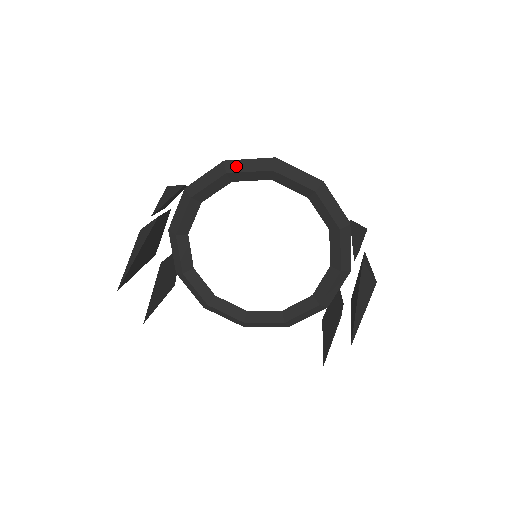
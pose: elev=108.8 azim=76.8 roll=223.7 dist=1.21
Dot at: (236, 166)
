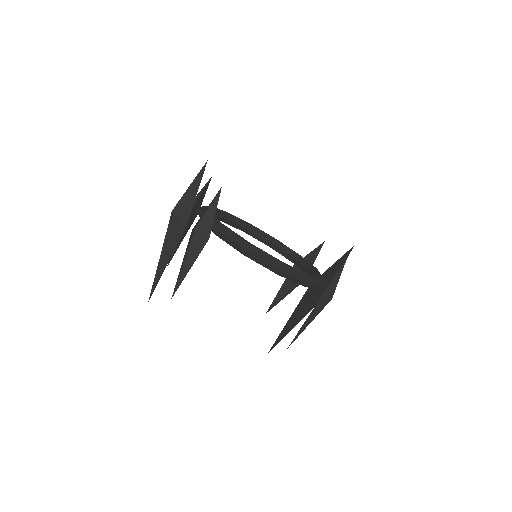
Dot at: (252, 257)
